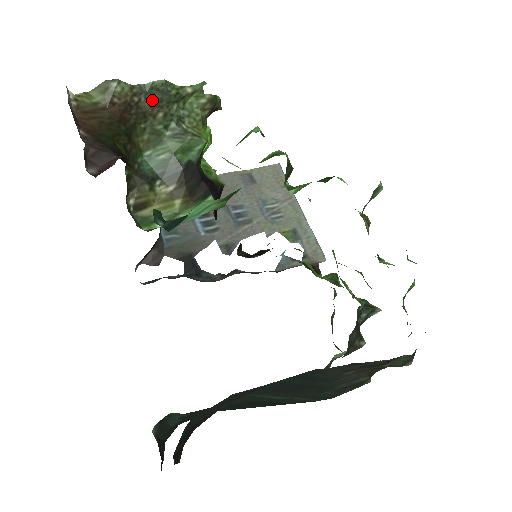
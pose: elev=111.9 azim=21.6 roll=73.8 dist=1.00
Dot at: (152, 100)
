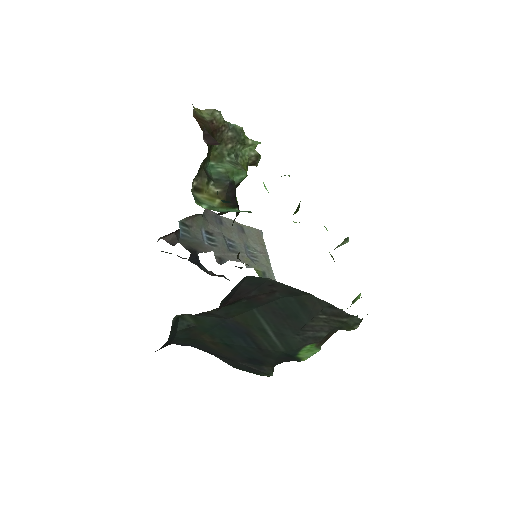
Dot at: (230, 135)
